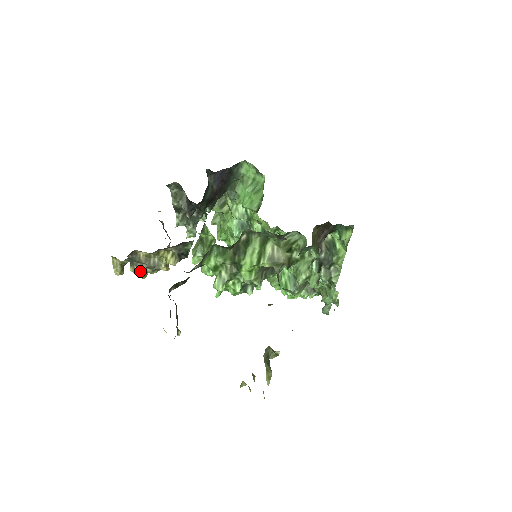
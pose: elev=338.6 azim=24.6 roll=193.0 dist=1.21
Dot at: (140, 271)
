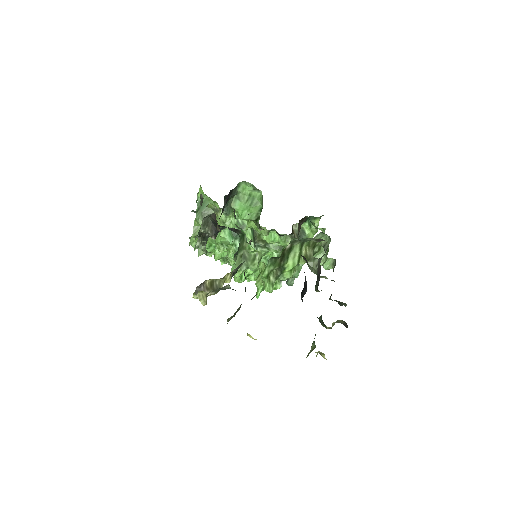
Dot at: occluded
